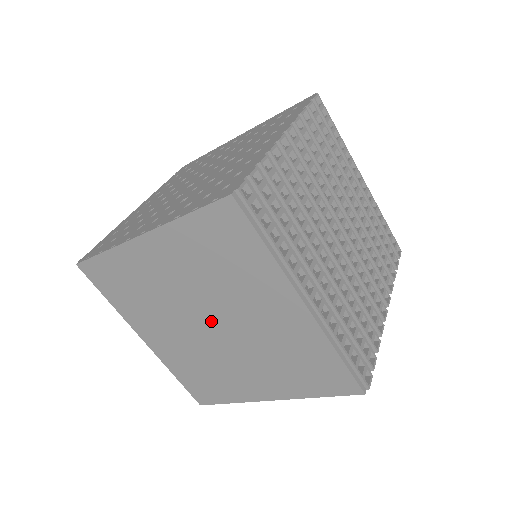
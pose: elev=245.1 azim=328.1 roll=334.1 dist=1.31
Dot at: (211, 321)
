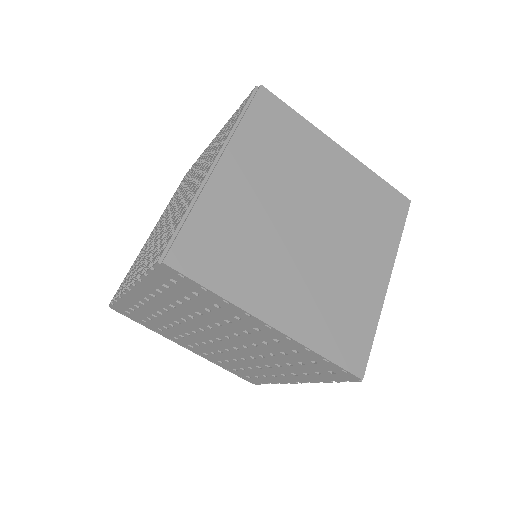
Dot at: (314, 223)
